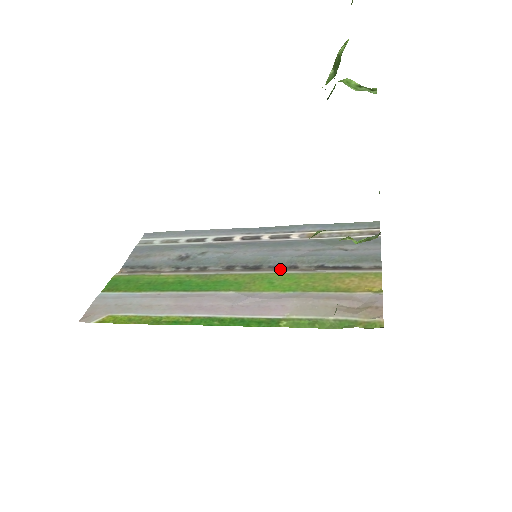
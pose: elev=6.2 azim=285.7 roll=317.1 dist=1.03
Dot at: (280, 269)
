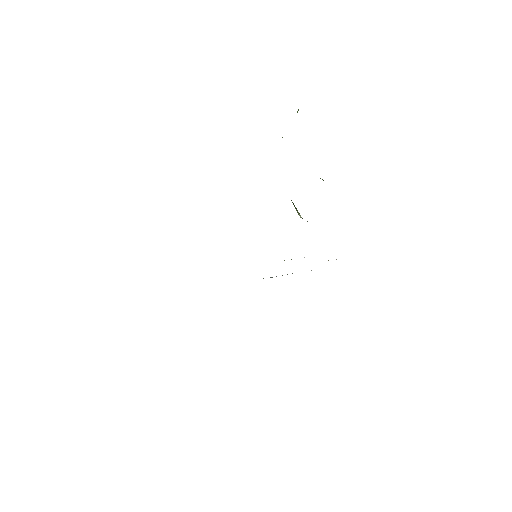
Dot at: occluded
